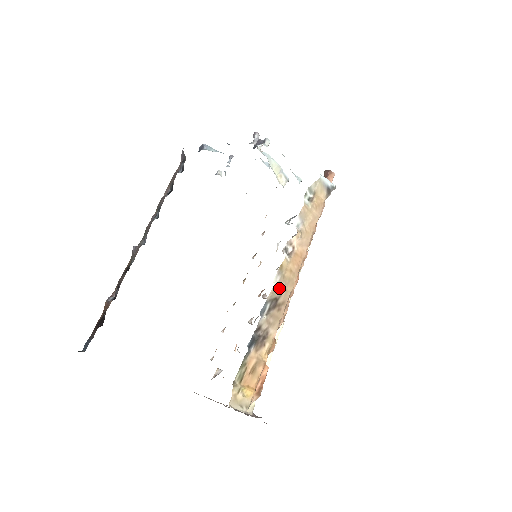
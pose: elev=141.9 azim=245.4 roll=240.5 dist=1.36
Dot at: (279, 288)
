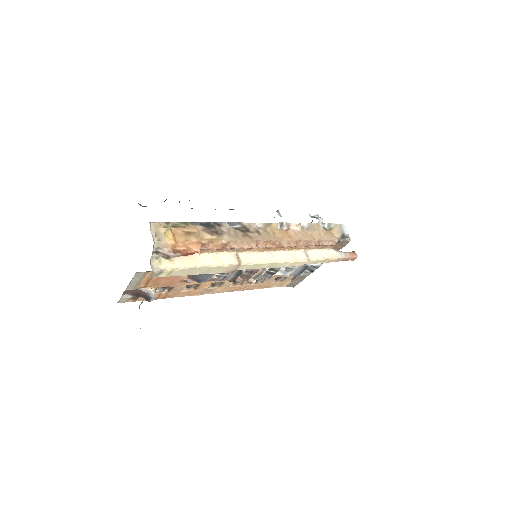
Dot at: (256, 229)
